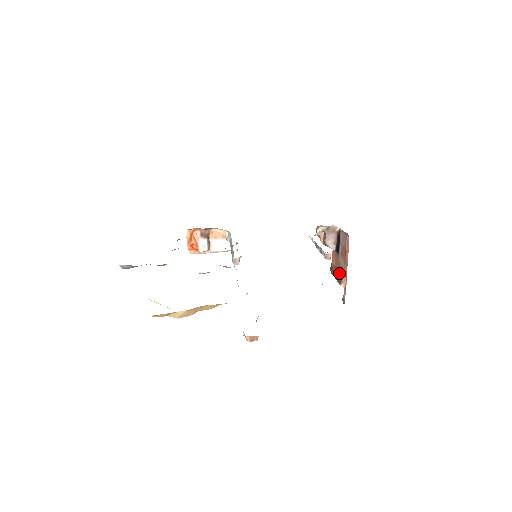
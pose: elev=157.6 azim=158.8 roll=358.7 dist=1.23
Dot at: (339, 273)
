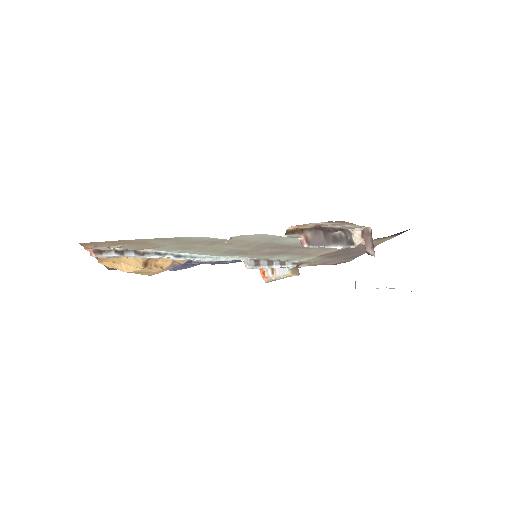
Dot at: occluded
